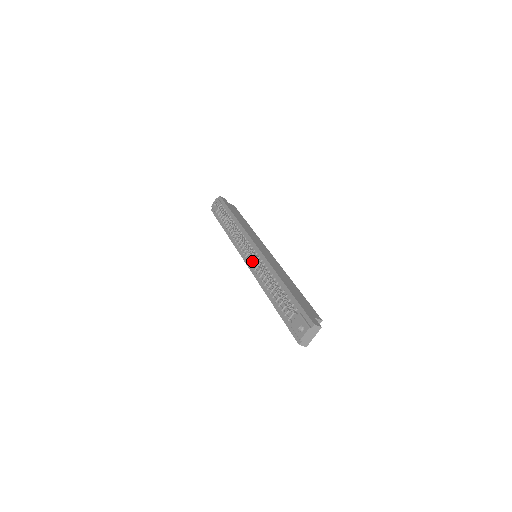
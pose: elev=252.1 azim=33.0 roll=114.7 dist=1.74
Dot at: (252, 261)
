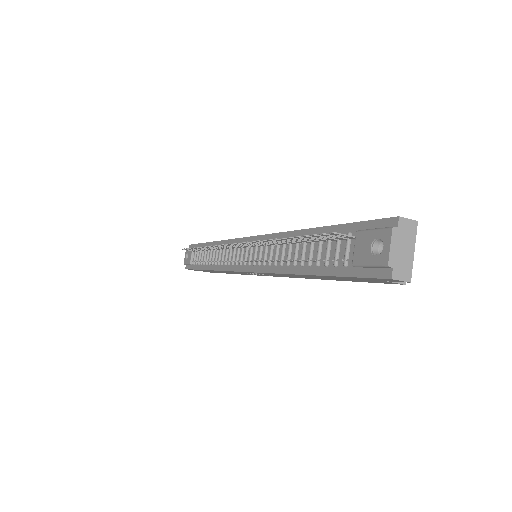
Dot at: (250, 259)
